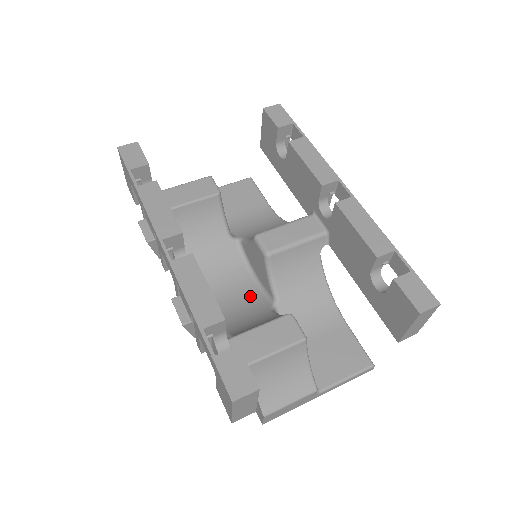
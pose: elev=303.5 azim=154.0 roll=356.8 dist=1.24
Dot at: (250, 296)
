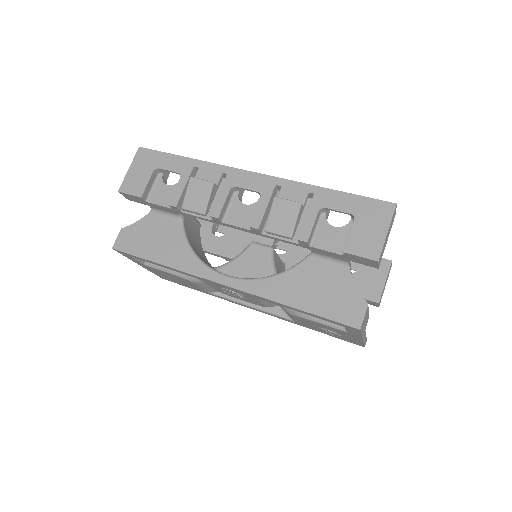
Dot at: occluded
